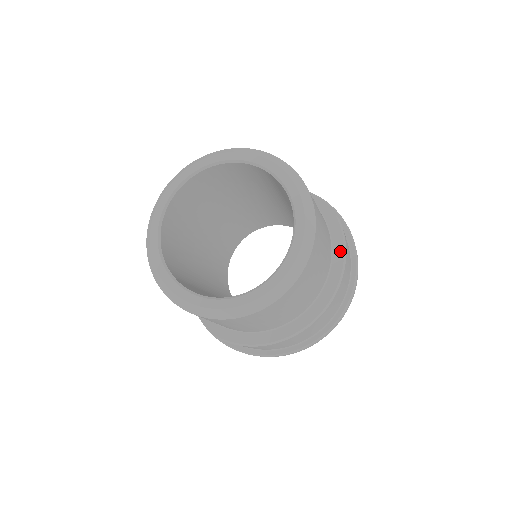
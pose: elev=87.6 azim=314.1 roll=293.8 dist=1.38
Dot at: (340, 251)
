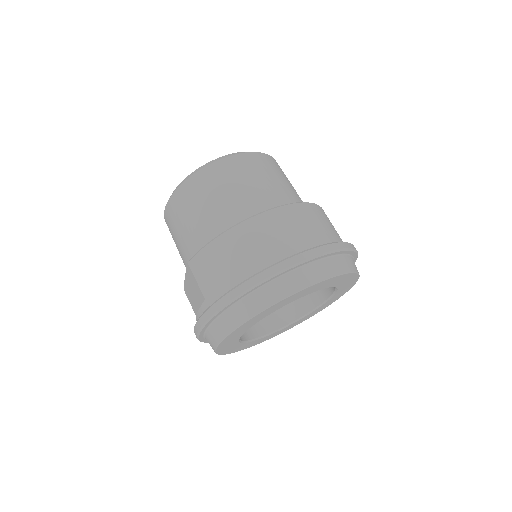
Dot at: occluded
